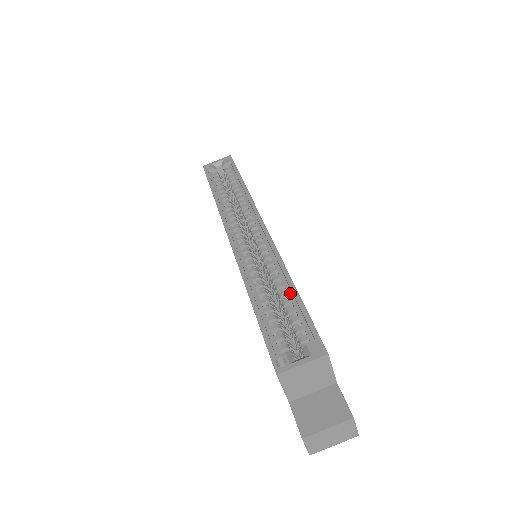
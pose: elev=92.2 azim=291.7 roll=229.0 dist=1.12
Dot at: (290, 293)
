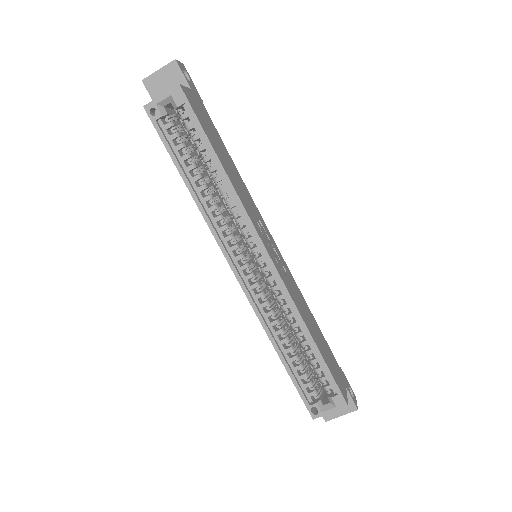
Dot at: (311, 345)
